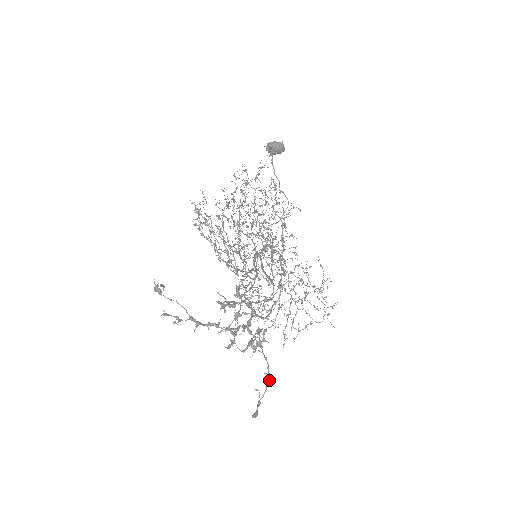
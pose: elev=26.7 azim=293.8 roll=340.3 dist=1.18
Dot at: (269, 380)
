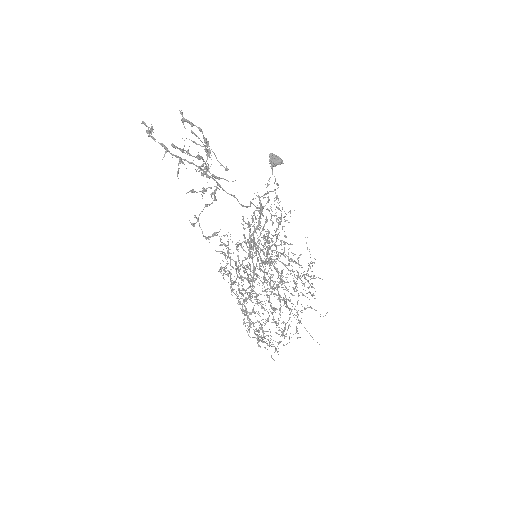
Dot at: (199, 156)
